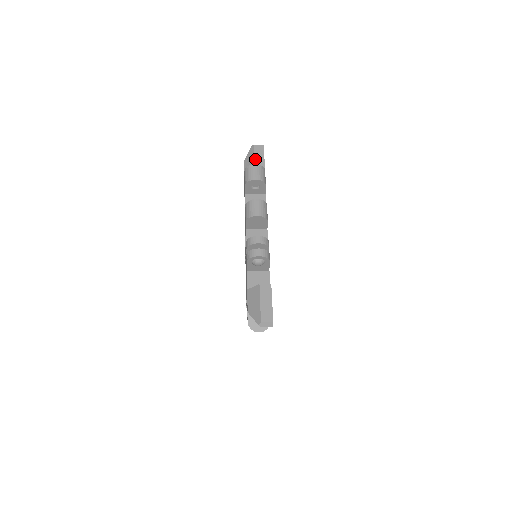
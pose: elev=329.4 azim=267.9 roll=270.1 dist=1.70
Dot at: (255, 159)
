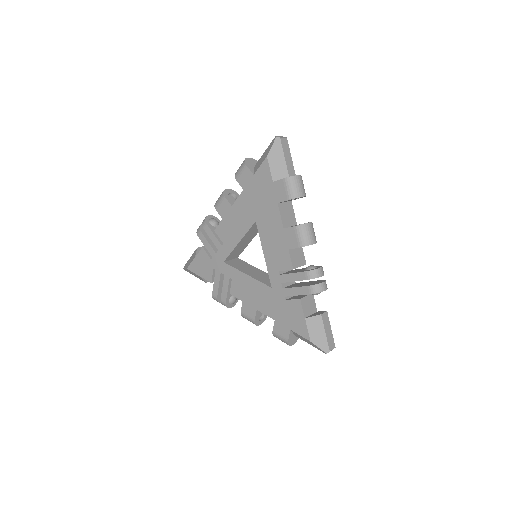
Dot at: (286, 160)
